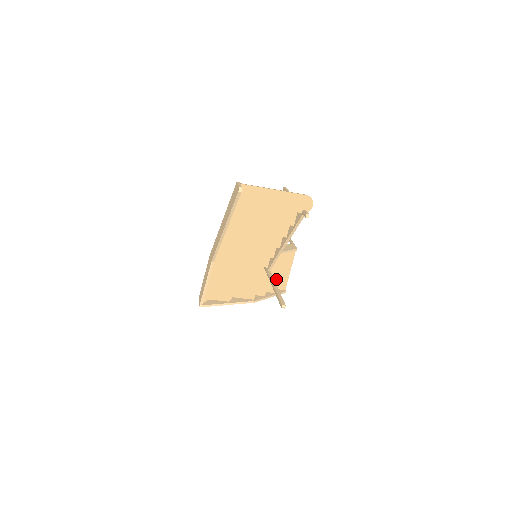
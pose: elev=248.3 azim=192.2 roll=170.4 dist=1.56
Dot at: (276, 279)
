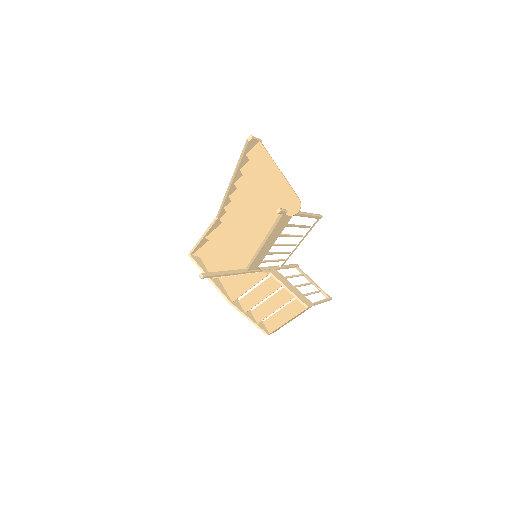
Dot at: (268, 312)
